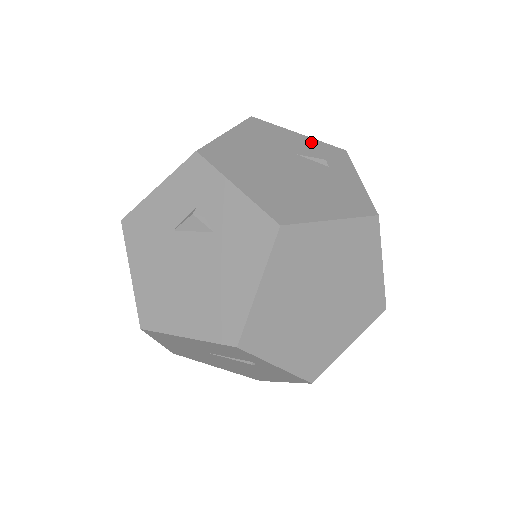
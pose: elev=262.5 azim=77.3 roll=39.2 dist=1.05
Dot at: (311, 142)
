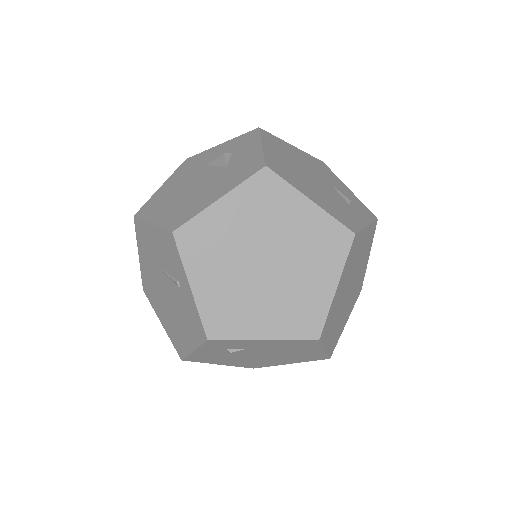
Dot at: (353, 196)
